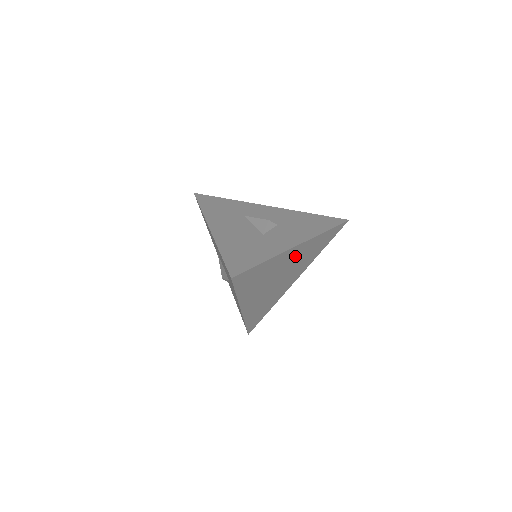
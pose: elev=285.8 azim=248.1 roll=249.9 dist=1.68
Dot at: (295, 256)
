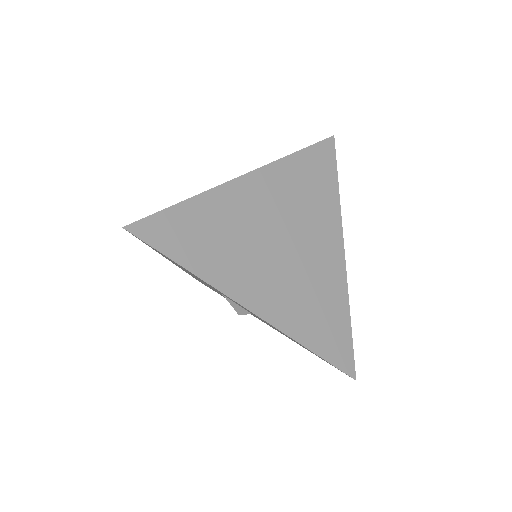
Dot at: (268, 197)
